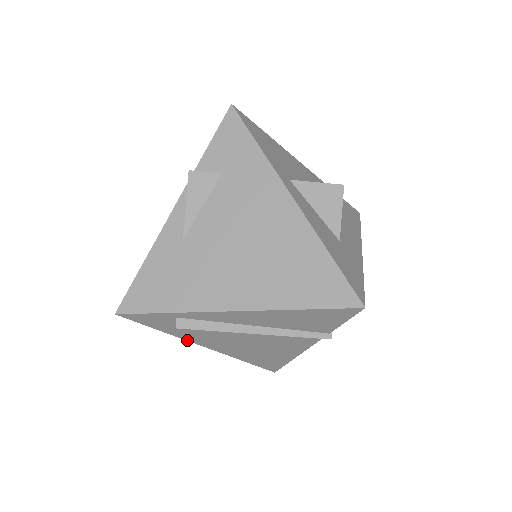
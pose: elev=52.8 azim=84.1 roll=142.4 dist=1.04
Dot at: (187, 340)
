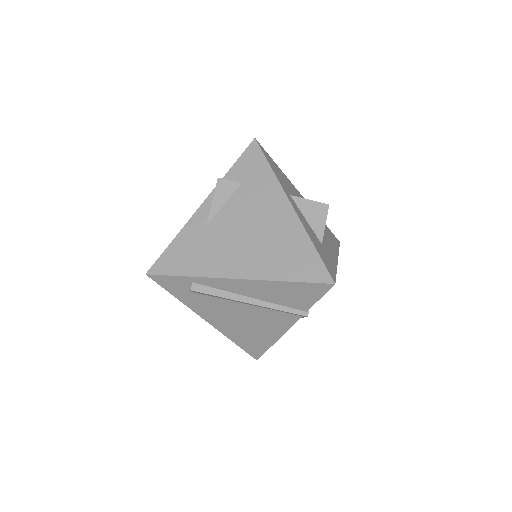
Dot at: (194, 311)
